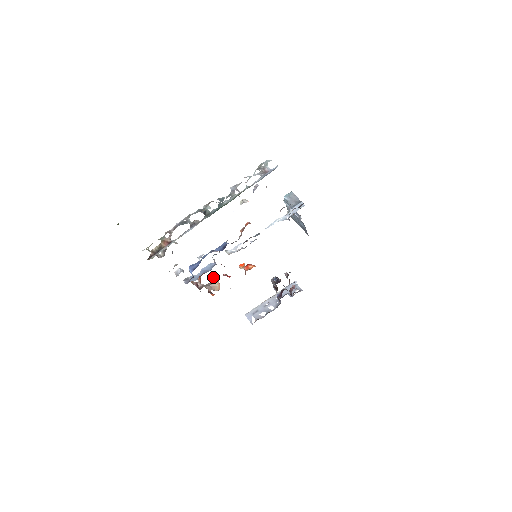
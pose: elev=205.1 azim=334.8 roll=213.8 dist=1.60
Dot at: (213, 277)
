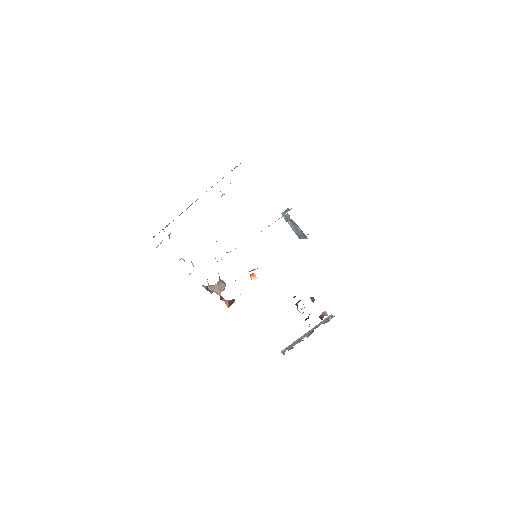
Dot at: (222, 281)
